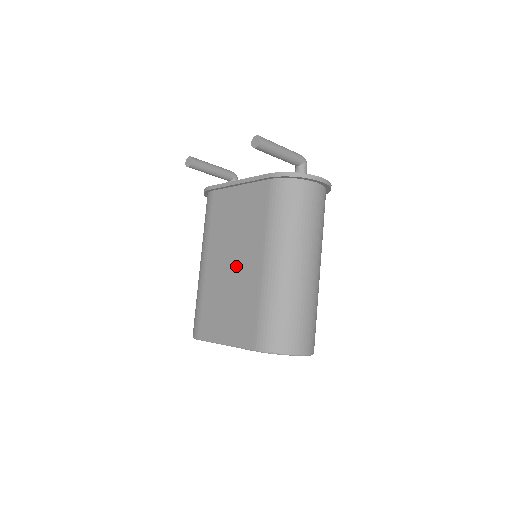
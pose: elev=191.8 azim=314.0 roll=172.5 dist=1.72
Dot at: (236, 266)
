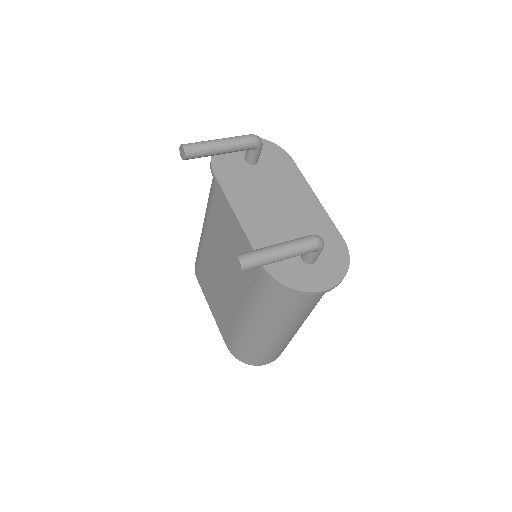
Dot at: (225, 280)
